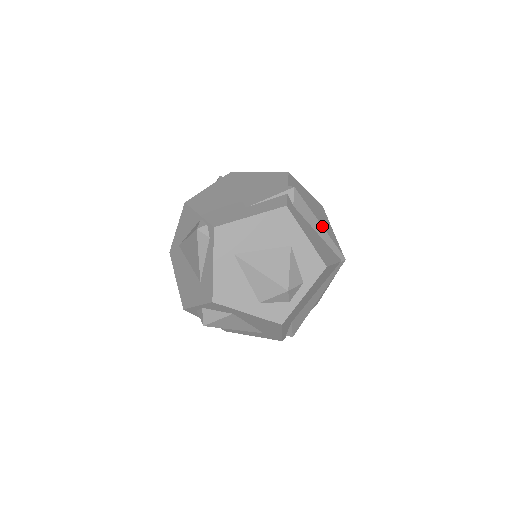
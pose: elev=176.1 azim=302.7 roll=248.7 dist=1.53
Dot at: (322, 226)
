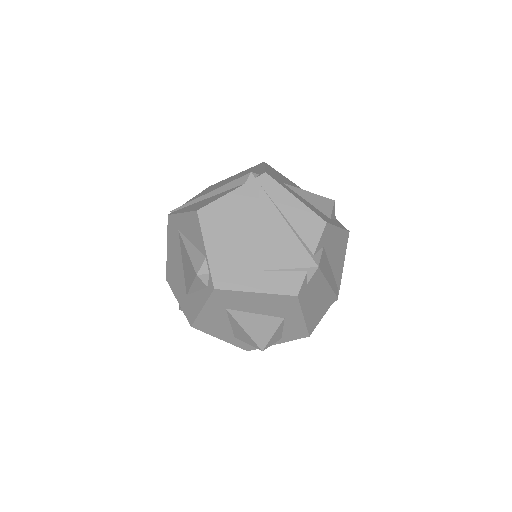
Dot at: (330, 285)
